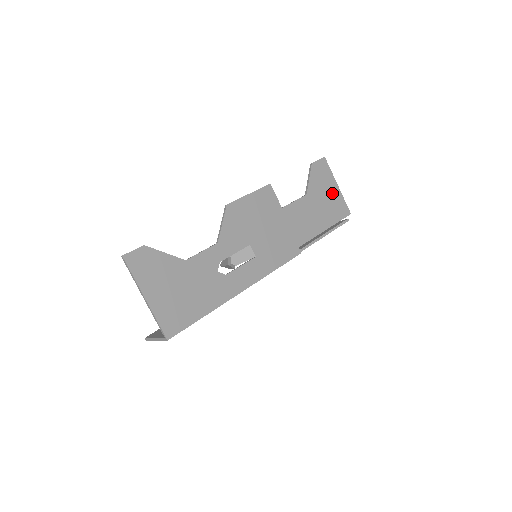
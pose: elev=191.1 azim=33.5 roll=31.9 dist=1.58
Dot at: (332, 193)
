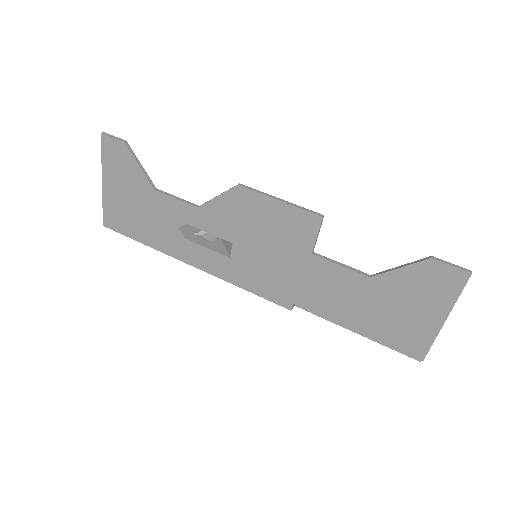
Dot at: (421, 316)
